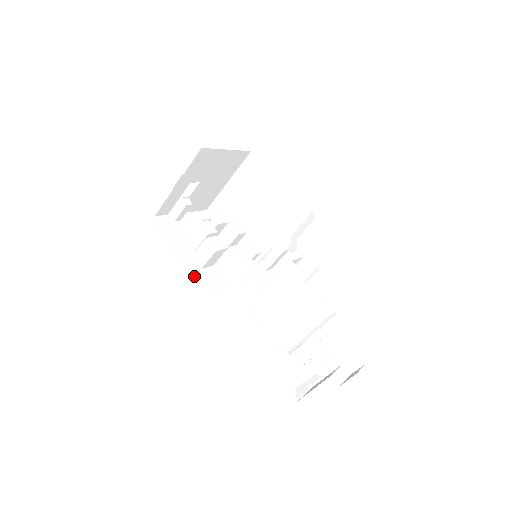
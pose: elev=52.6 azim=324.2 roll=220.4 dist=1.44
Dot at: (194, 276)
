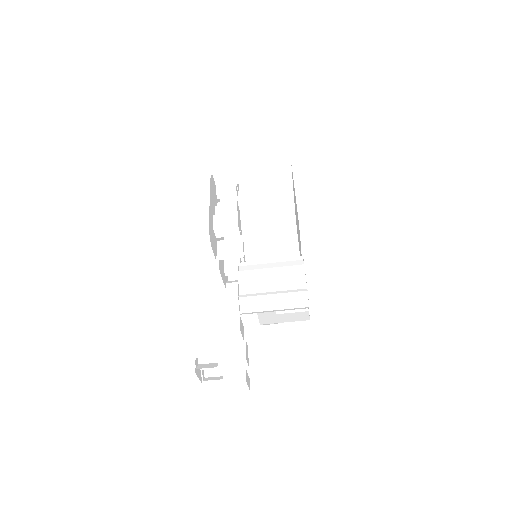
Dot at: (209, 221)
